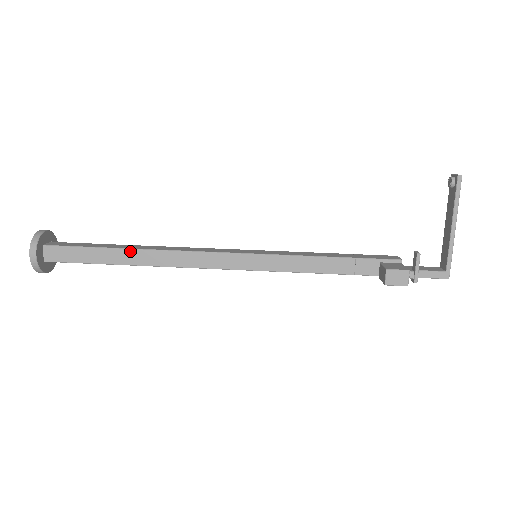
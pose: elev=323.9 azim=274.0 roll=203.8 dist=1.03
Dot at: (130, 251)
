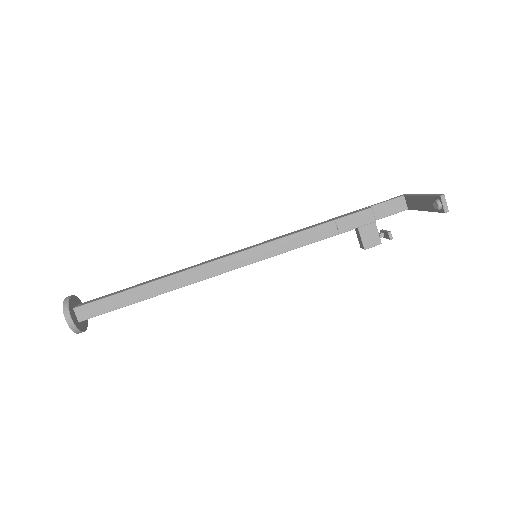
Dot at: occluded
